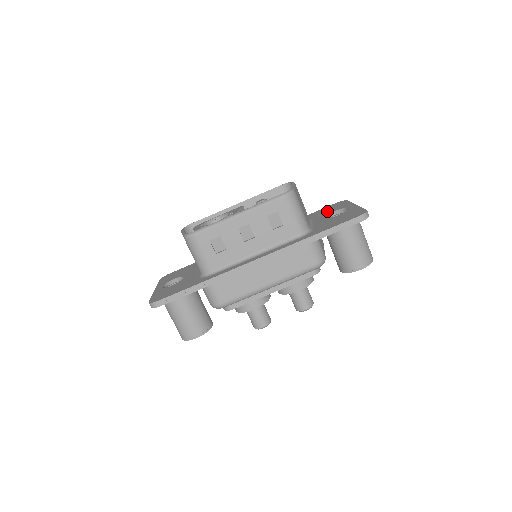
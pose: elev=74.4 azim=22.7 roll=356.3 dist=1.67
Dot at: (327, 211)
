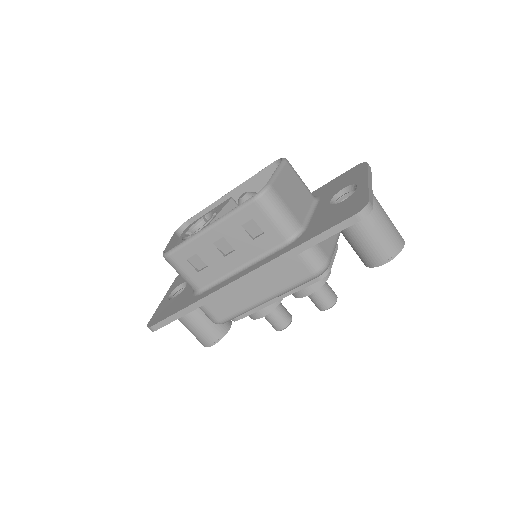
Dot at: (338, 185)
